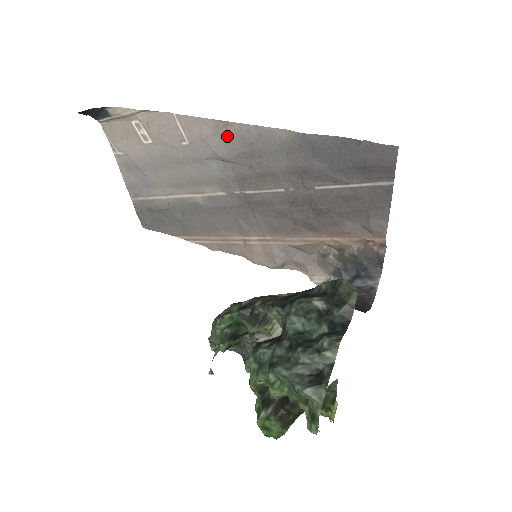
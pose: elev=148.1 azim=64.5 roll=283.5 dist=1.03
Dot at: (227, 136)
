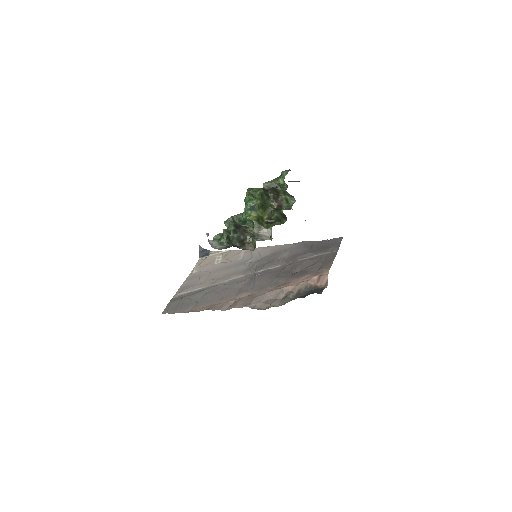
Dot at: (264, 252)
